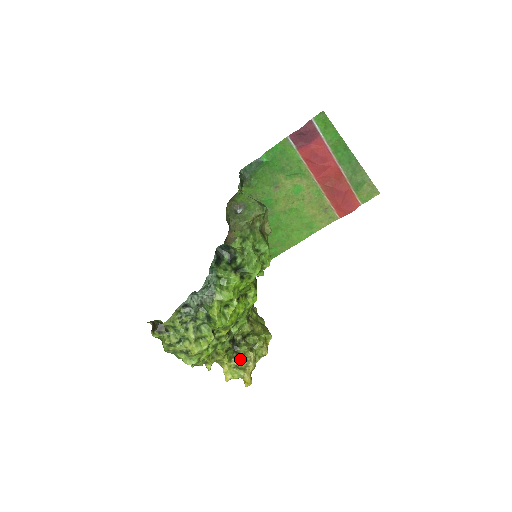
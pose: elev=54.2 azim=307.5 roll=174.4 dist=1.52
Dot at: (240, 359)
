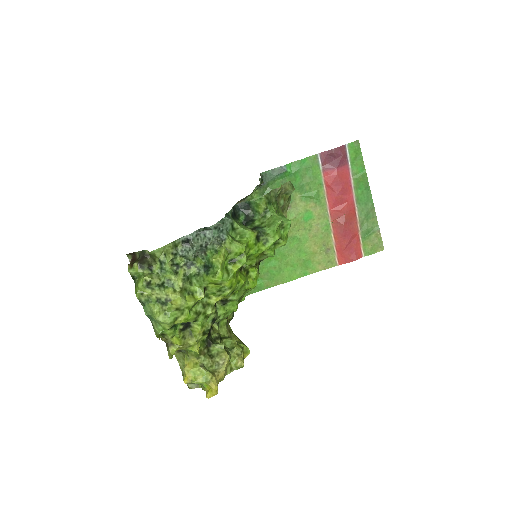
Dot at: (210, 359)
